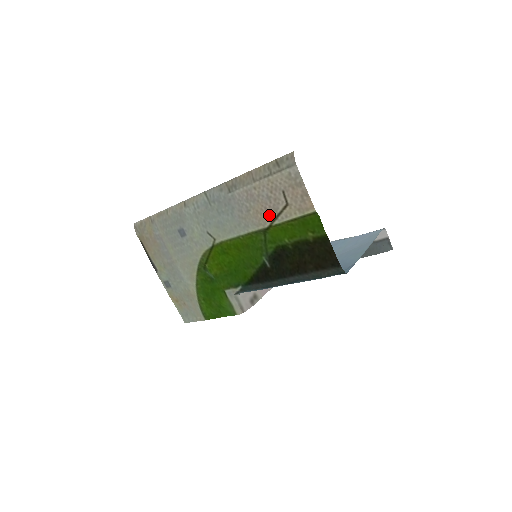
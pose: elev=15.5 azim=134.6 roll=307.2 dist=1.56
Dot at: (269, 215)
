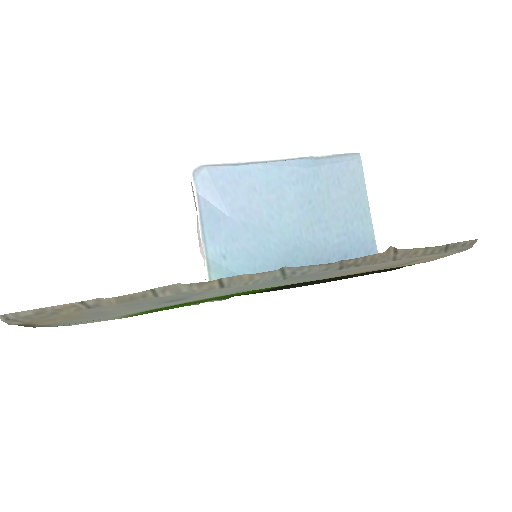
Dot at: occluded
